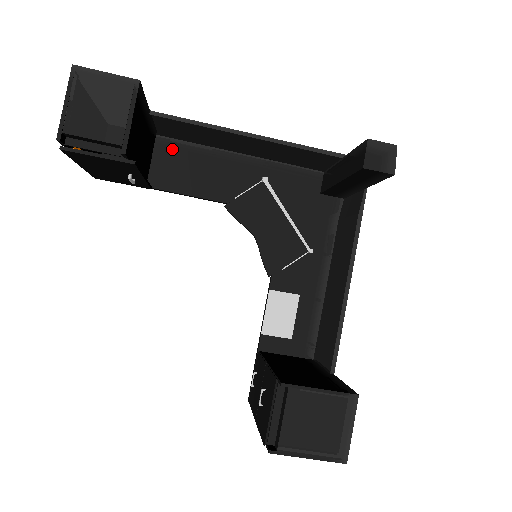
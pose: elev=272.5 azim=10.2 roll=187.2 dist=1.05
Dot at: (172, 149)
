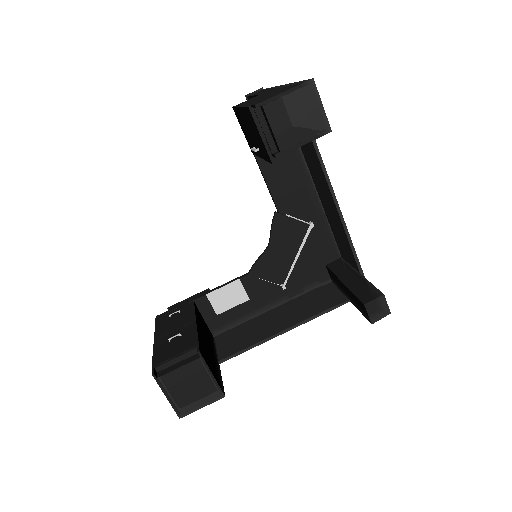
Dot at: occluded
